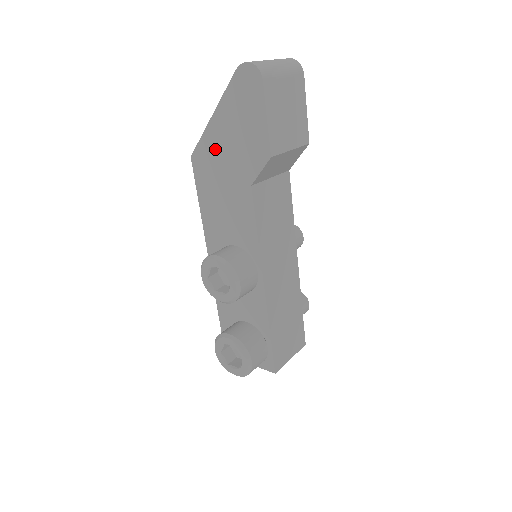
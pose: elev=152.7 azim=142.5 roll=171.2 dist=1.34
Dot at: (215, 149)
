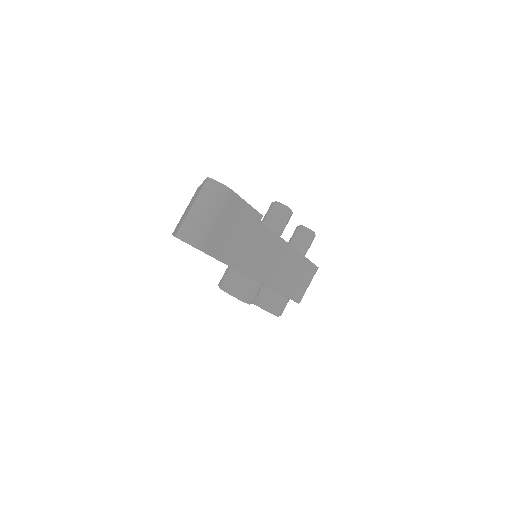
Dot at: occluded
